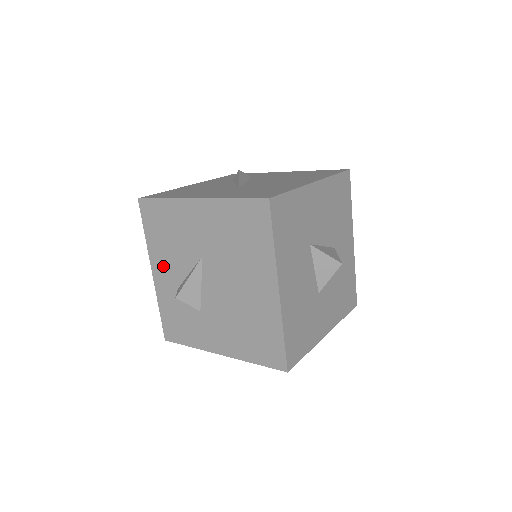
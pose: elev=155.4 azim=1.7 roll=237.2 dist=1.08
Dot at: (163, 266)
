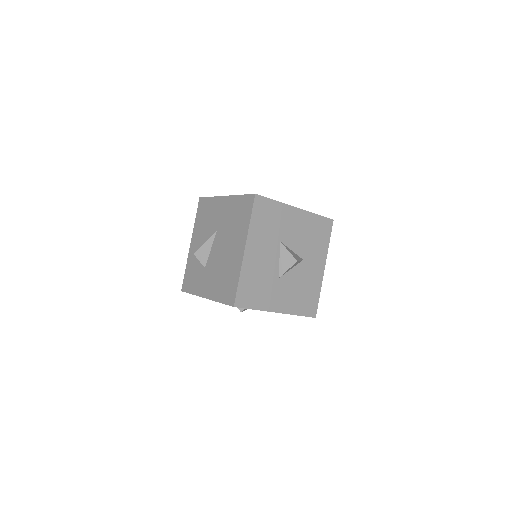
Dot at: (197, 239)
